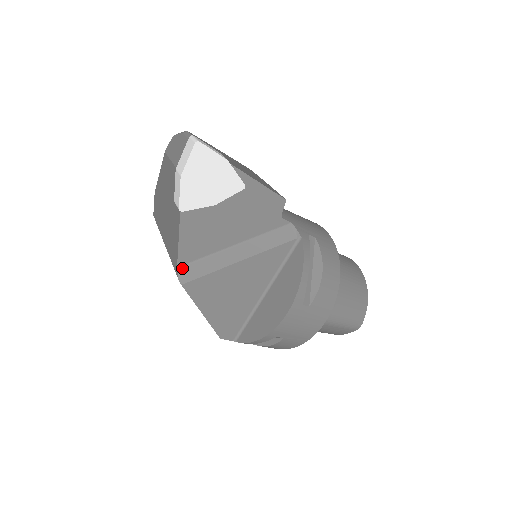
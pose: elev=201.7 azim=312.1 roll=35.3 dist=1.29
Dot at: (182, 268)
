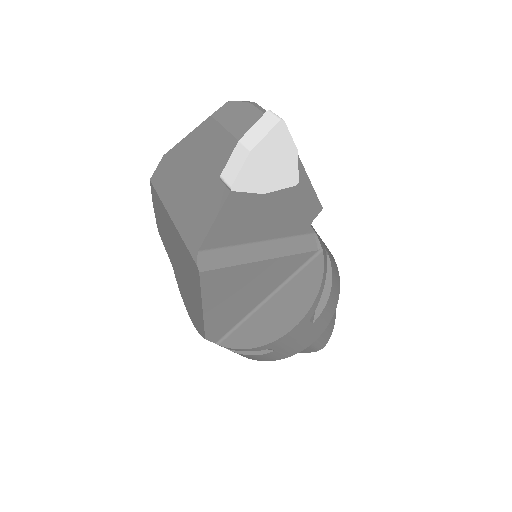
Dot at: (203, 253)
